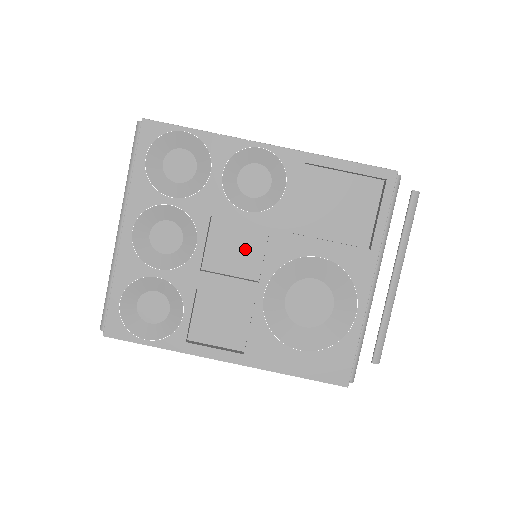
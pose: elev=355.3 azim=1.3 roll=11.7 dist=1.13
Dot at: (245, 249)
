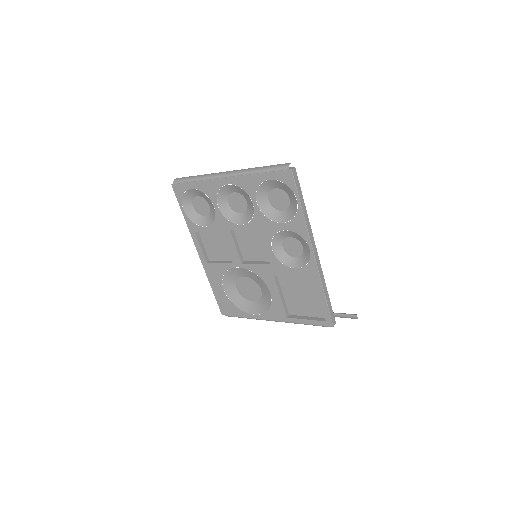
Dot at: (255, 250)
